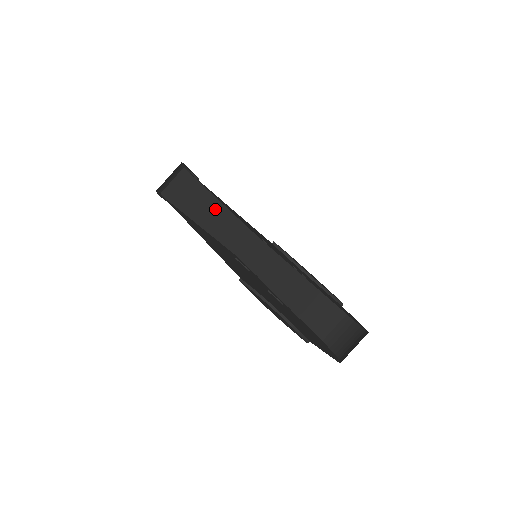
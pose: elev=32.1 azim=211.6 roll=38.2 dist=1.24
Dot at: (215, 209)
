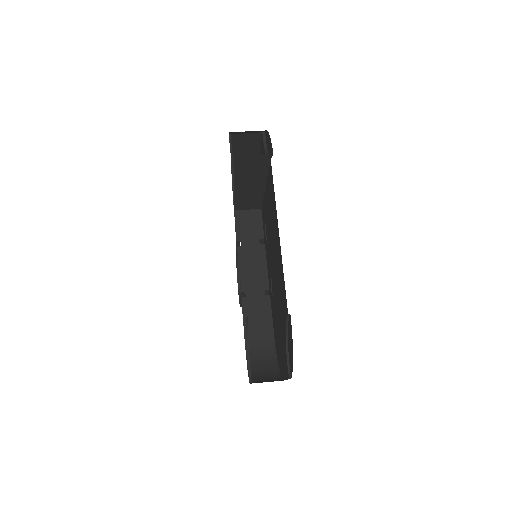
Dot at: (257, 185)
